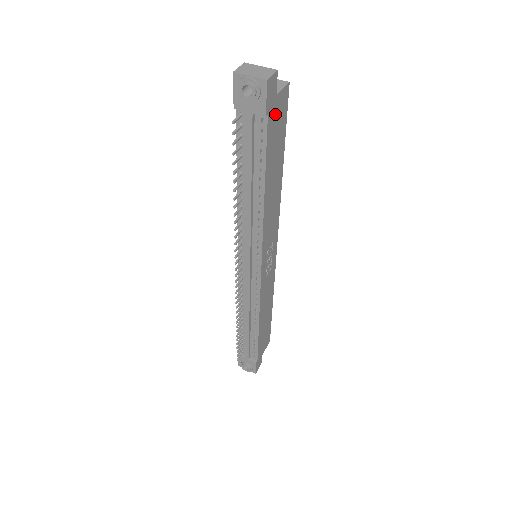
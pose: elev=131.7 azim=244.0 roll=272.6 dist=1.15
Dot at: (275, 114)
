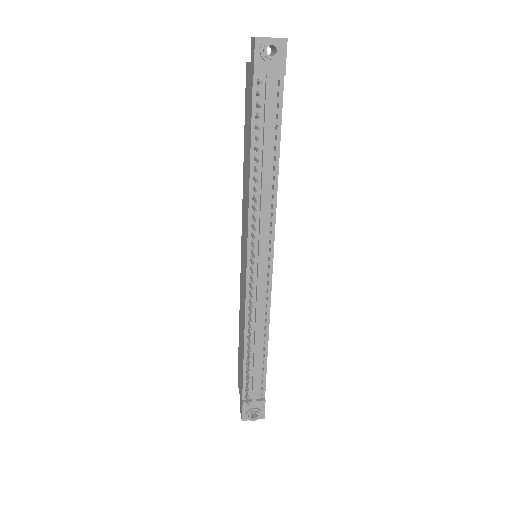
Dot at: occluded
